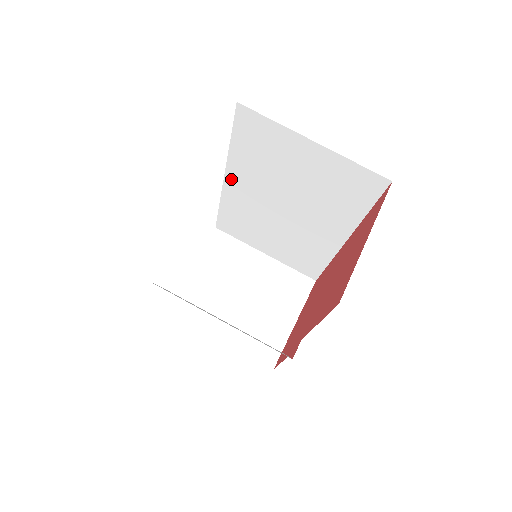
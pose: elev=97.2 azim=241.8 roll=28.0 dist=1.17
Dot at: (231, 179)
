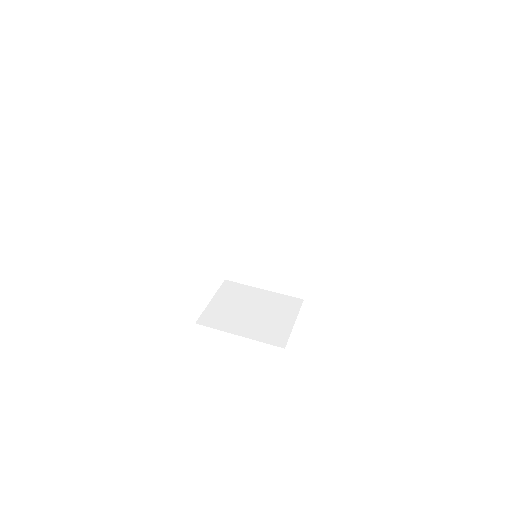
Dot at: (232, 224)
